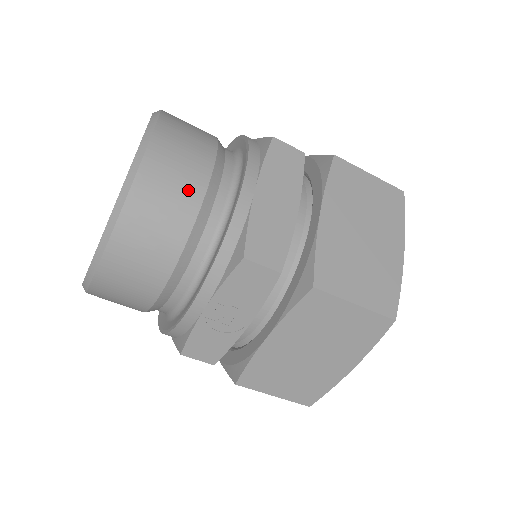
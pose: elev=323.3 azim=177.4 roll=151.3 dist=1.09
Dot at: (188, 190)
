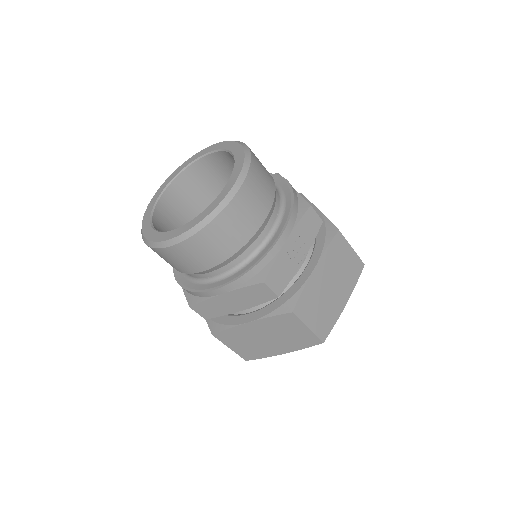
Dot at: (268, 172)
